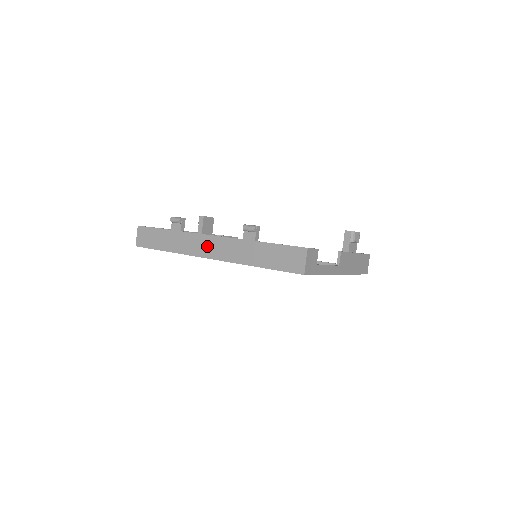
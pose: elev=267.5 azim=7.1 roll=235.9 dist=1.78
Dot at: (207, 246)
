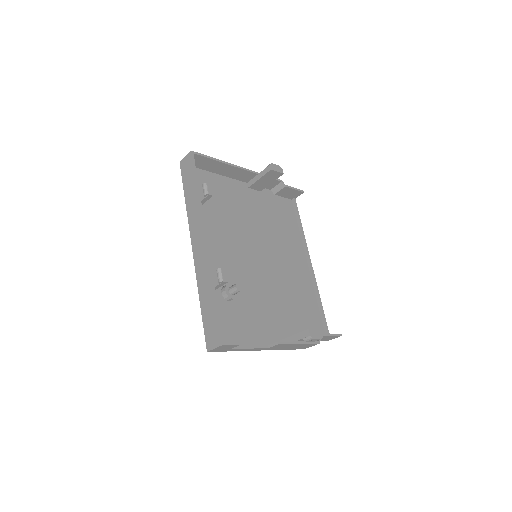
Dot at: (198, 241)
